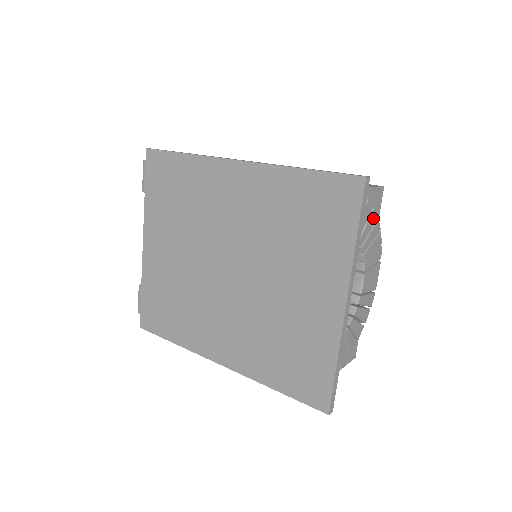
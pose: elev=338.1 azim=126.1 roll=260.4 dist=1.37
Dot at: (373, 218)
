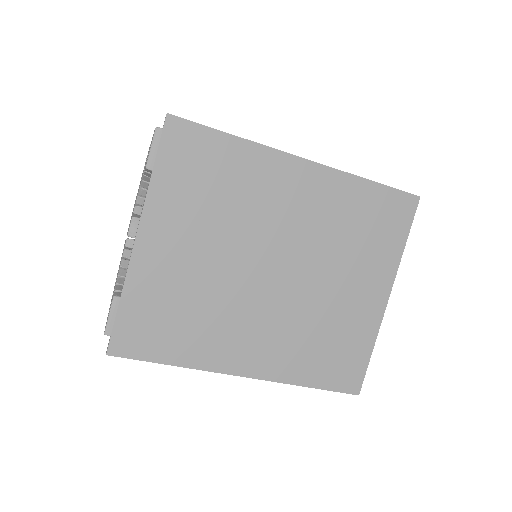
Dot at: occluded
